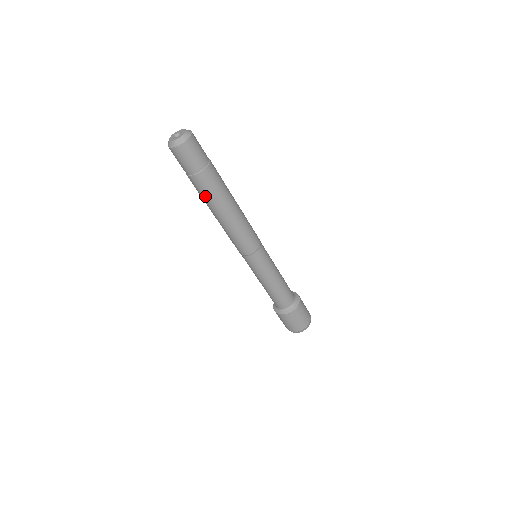
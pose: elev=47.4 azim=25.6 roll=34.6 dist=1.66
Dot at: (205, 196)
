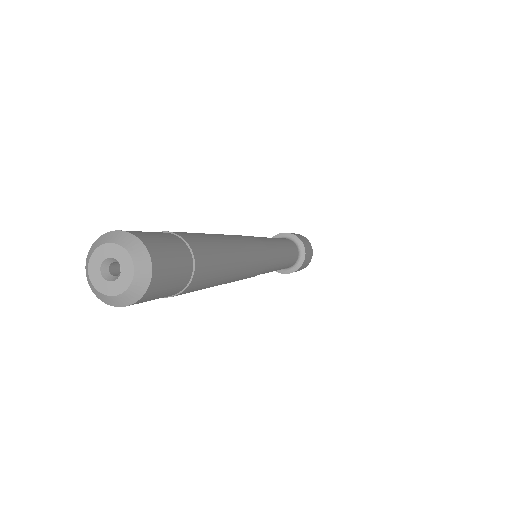
Dot at: occluded
